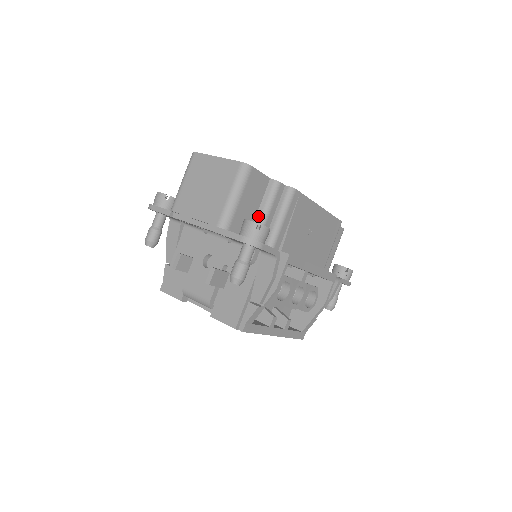
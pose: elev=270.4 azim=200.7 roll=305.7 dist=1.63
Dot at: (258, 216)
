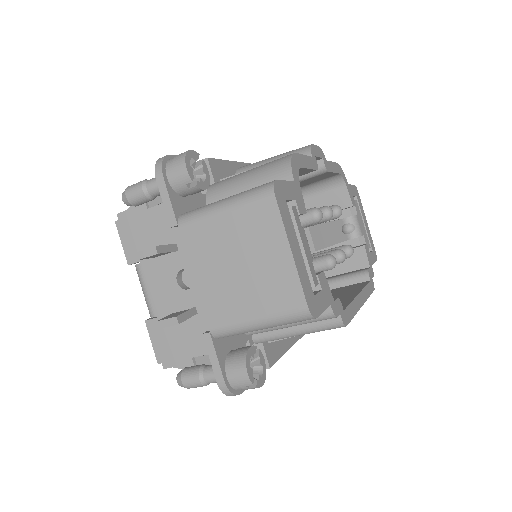
Dot at: occluded
